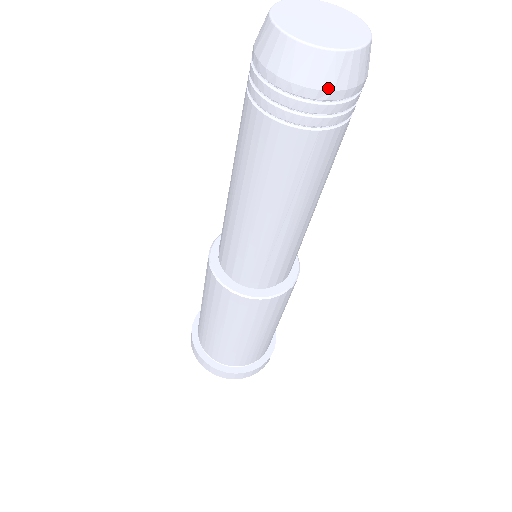
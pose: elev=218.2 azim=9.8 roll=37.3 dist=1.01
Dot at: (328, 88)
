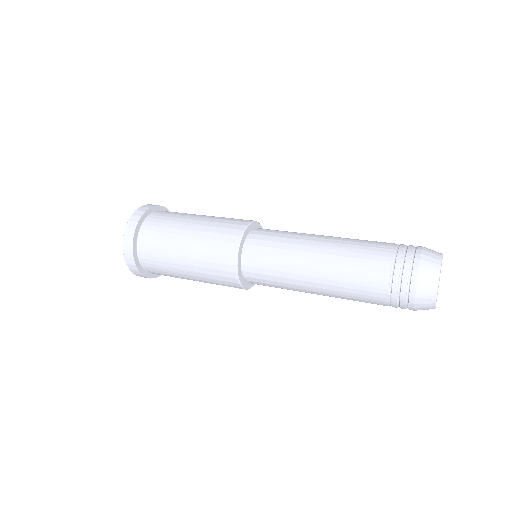
Dot at: (416, 309)
